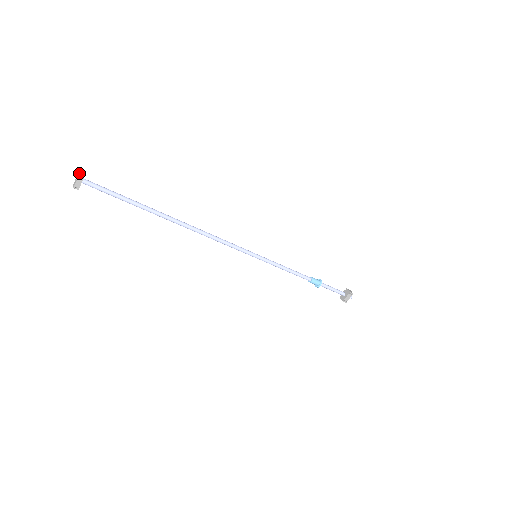
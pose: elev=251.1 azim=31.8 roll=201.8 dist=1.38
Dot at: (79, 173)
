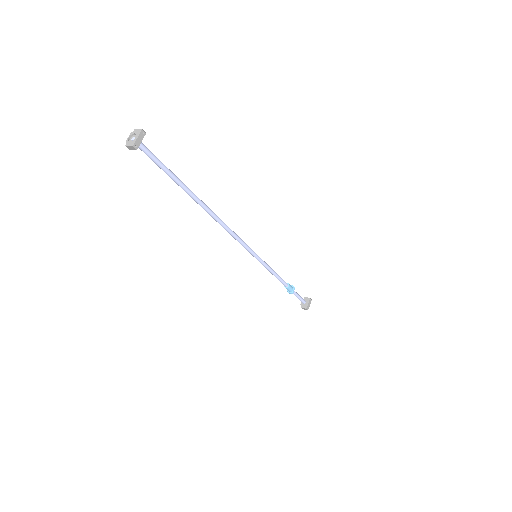
Dot at: (138, 130)
